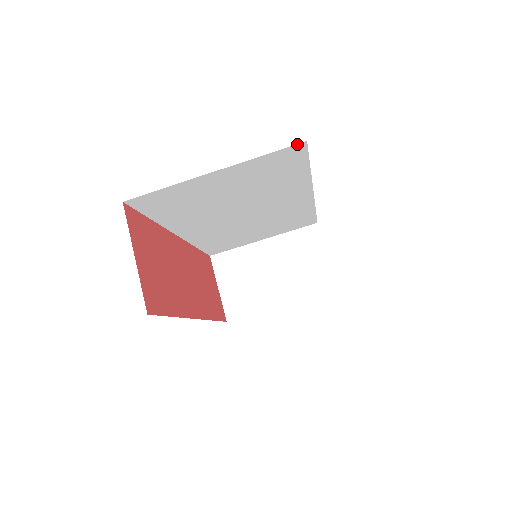
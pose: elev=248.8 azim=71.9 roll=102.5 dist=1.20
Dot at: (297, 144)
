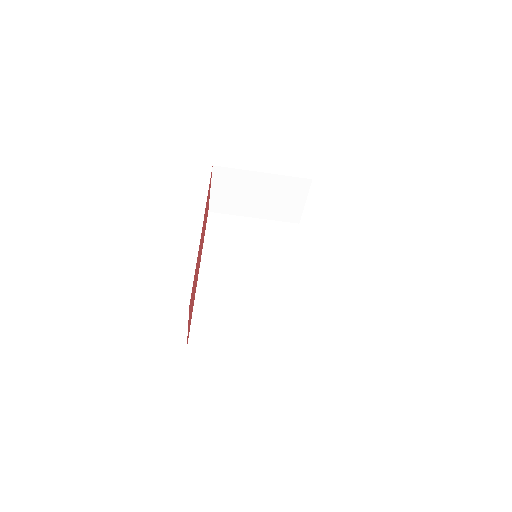
Dot at: occluded
